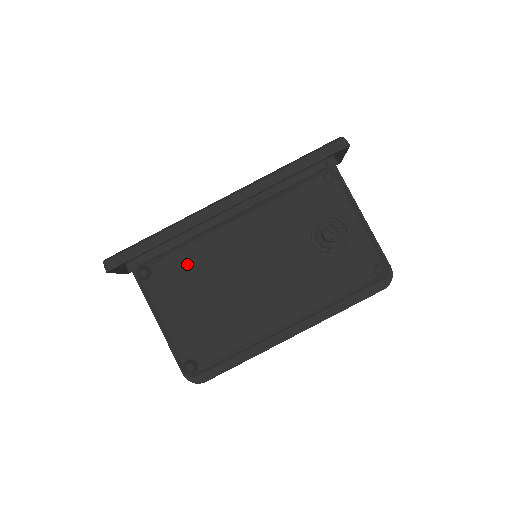
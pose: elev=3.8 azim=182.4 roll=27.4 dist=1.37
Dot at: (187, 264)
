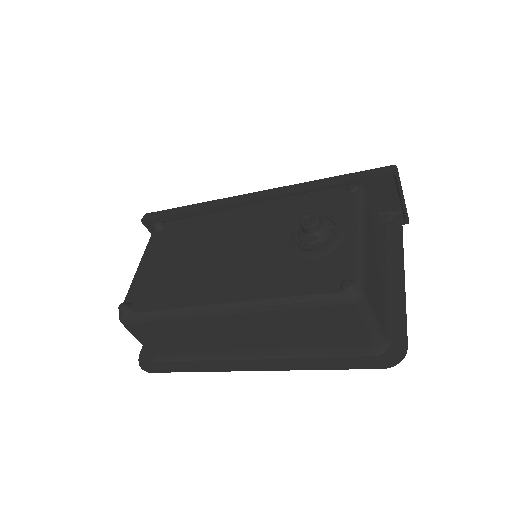
Dot at: (190, 228)
